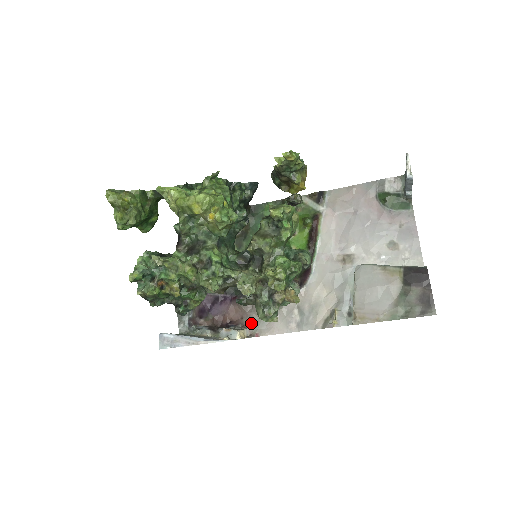
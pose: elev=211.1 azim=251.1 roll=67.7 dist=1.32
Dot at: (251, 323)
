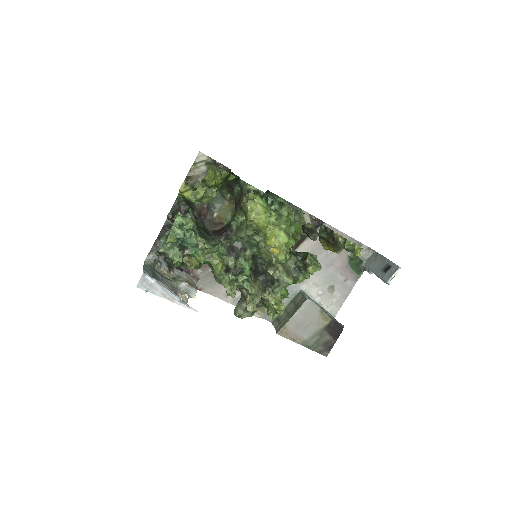
Dot at: (201, 278)
